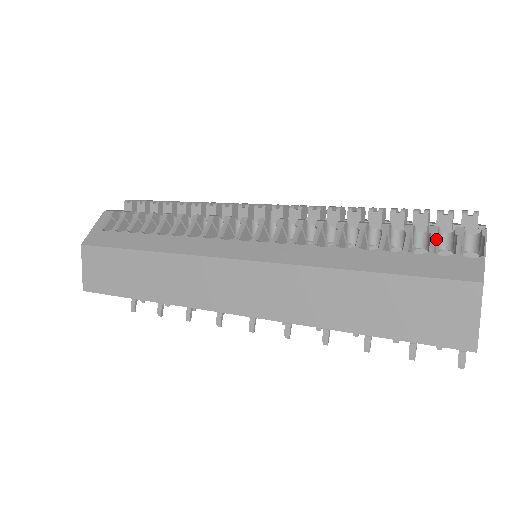
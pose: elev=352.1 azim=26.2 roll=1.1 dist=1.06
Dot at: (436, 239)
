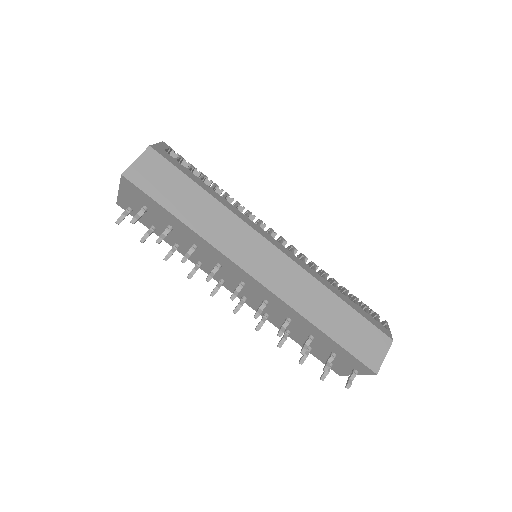
Dot at: occluded
